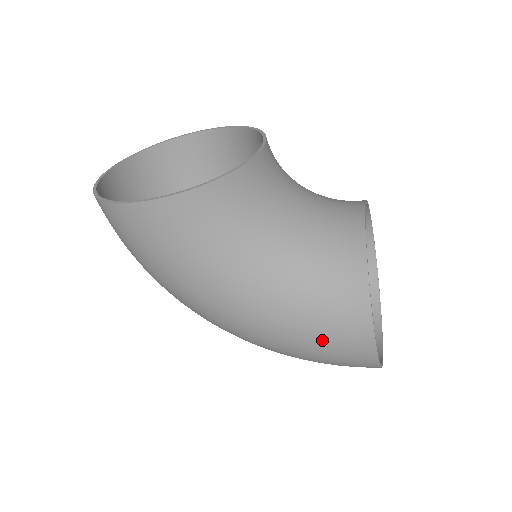
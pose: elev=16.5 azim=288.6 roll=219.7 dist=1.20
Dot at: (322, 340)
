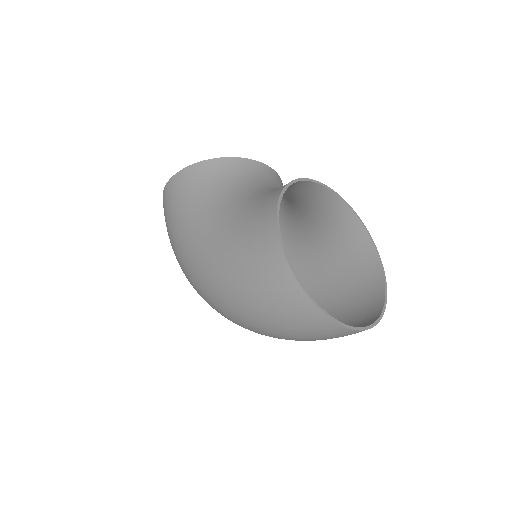
Dot at: (245, 248)
